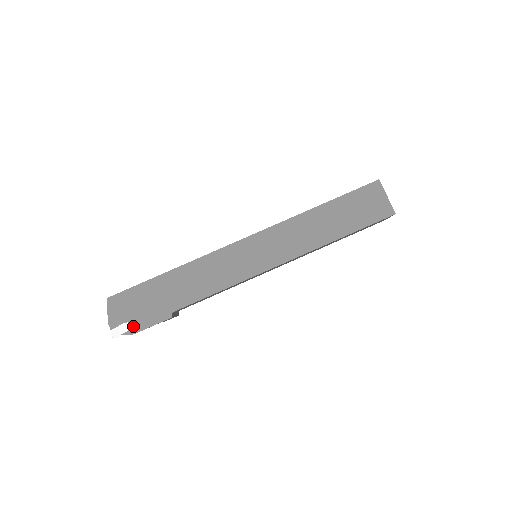
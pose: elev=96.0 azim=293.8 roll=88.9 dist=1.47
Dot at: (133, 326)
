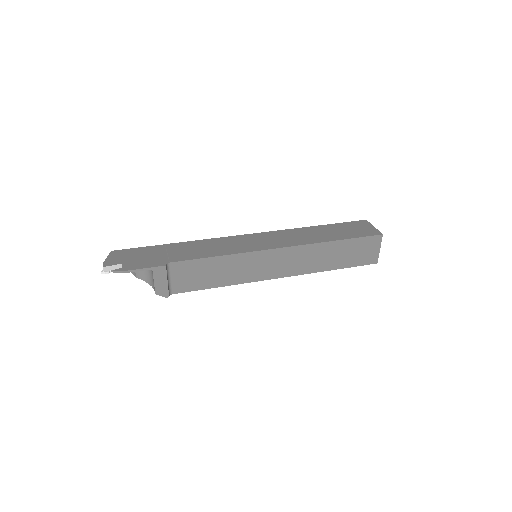
Dot at: (126, 267)
